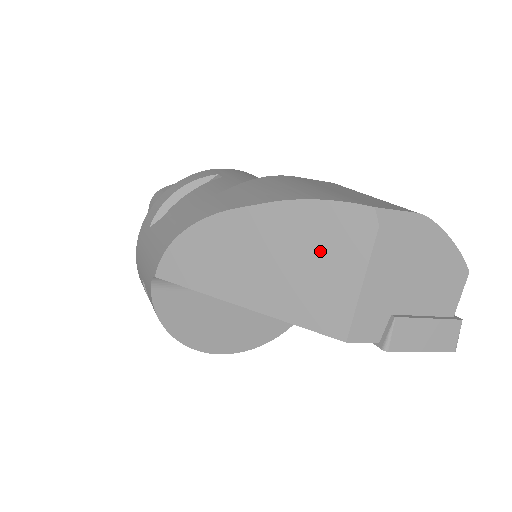
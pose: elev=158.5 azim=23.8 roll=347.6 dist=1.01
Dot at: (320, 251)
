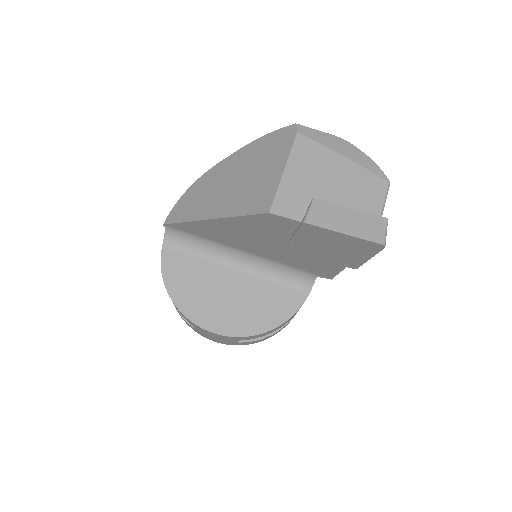
Dot at: (262, 162)
